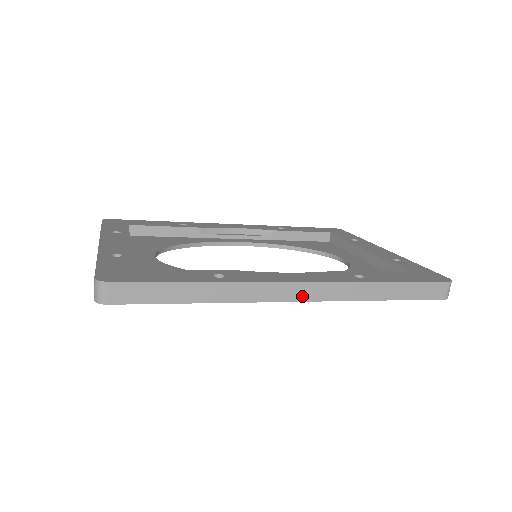
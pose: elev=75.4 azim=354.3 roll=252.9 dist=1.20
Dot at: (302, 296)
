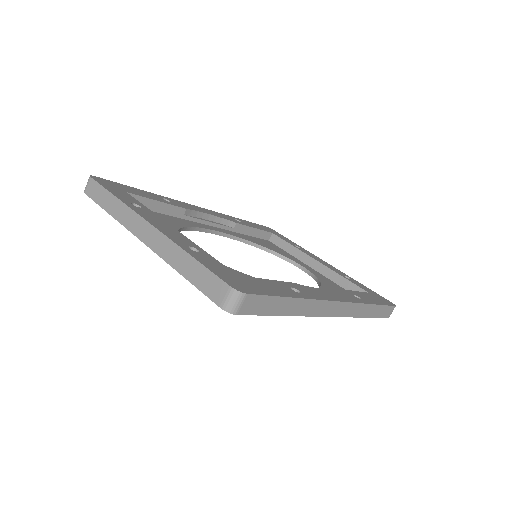
Dot at: (337, 313)
